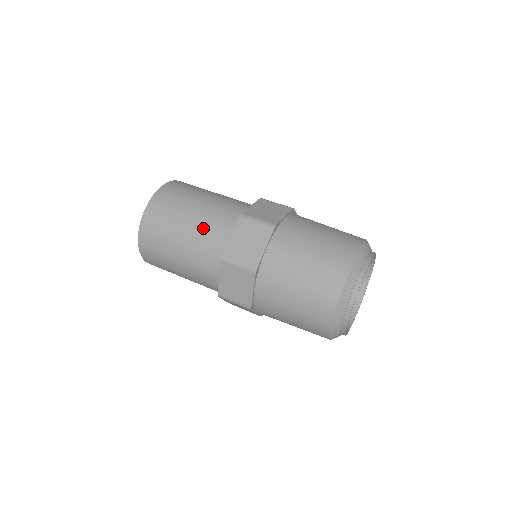
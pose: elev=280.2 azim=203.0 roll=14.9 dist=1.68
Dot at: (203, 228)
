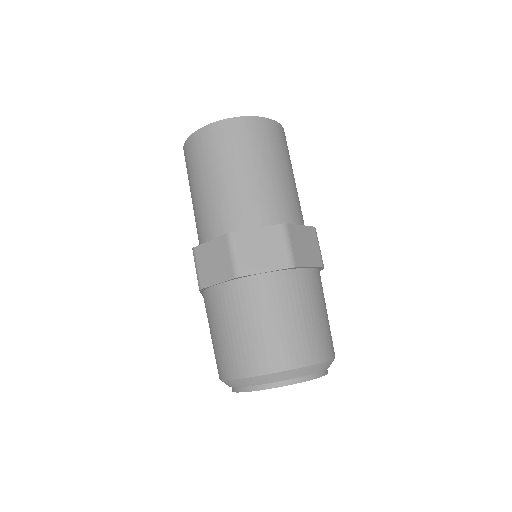
Dot at: (248, 193)
